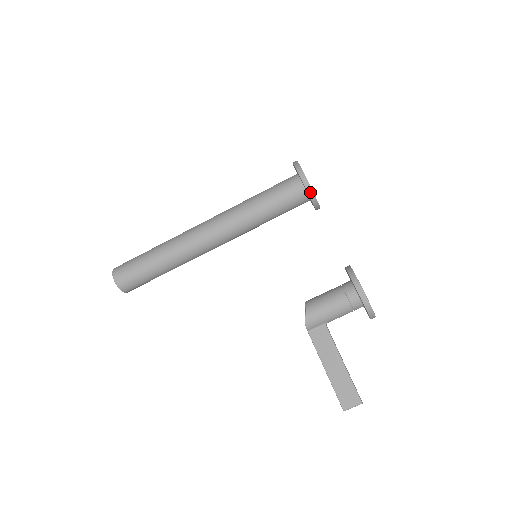
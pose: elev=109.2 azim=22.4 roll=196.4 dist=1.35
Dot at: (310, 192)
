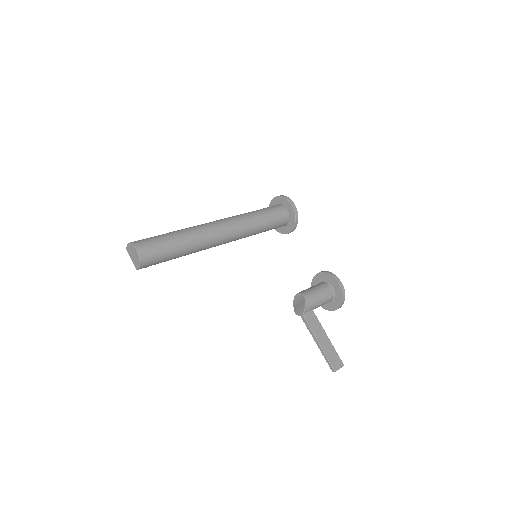
Dot at: (297, 217)
